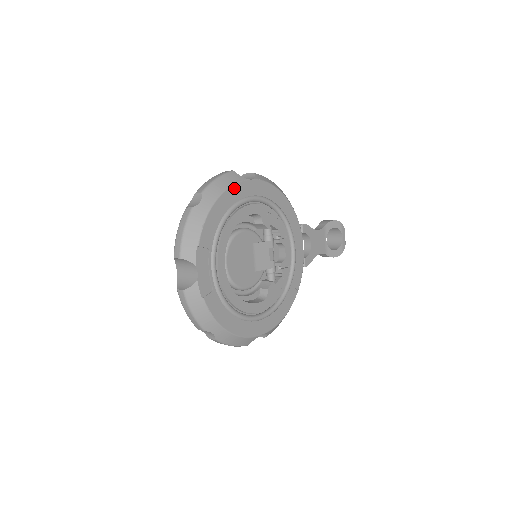
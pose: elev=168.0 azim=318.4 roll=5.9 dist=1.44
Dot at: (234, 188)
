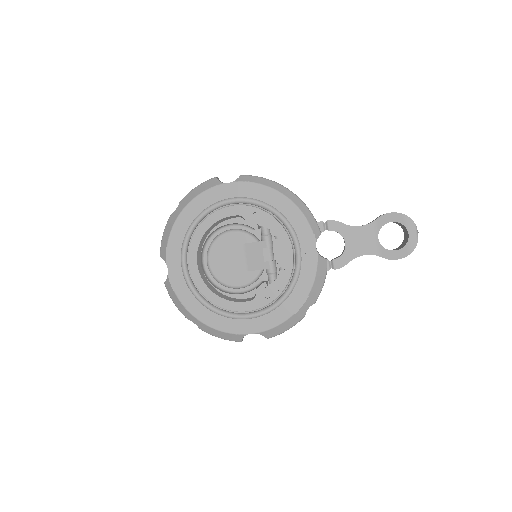
Dot at: (206, 194)
